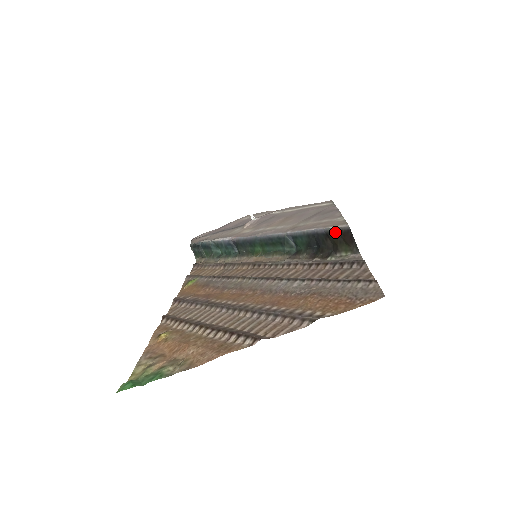
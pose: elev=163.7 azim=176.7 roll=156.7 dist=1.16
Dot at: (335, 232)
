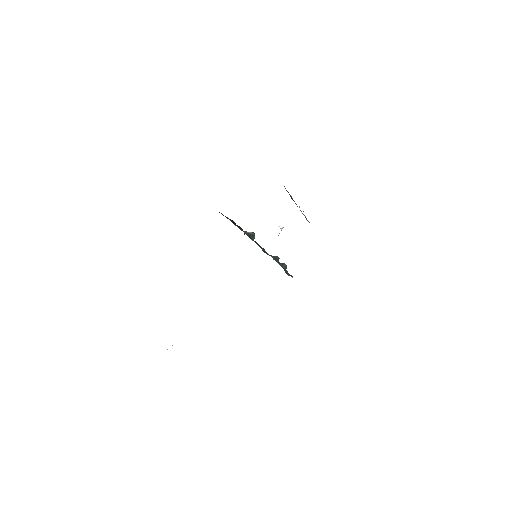
Dot at: occluded
